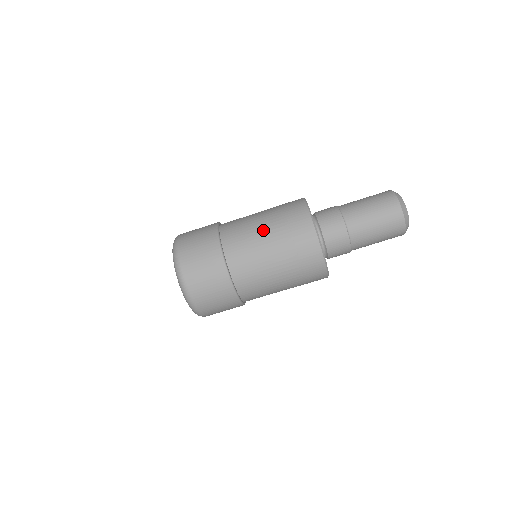
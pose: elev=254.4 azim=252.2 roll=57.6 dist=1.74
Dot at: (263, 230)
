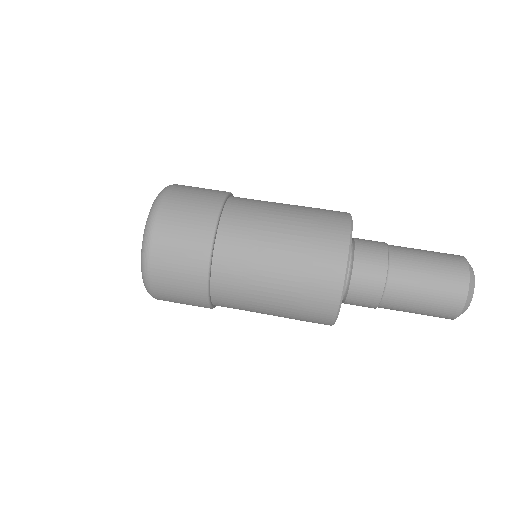
Dot at: occluded
